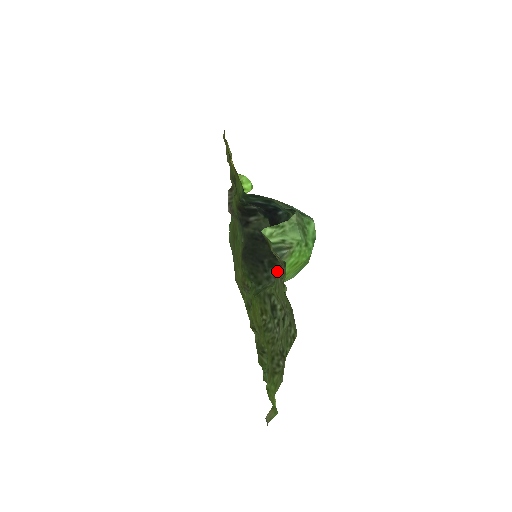
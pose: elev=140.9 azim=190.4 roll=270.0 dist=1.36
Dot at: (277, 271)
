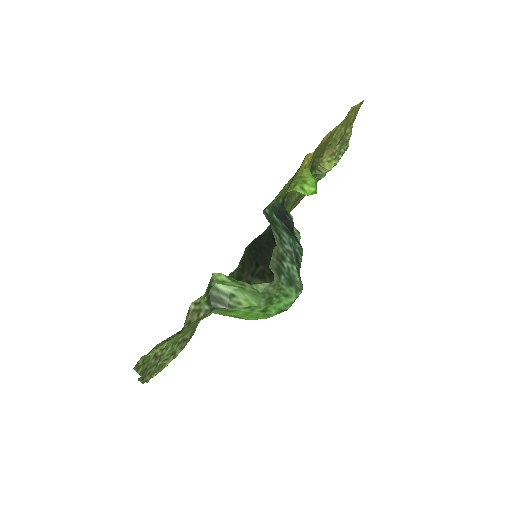
Dot at: occluded
